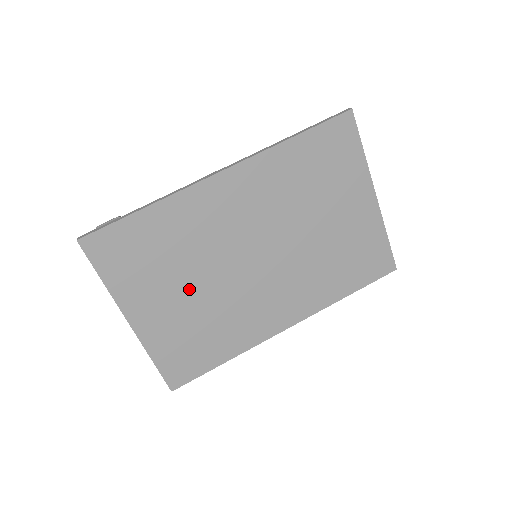
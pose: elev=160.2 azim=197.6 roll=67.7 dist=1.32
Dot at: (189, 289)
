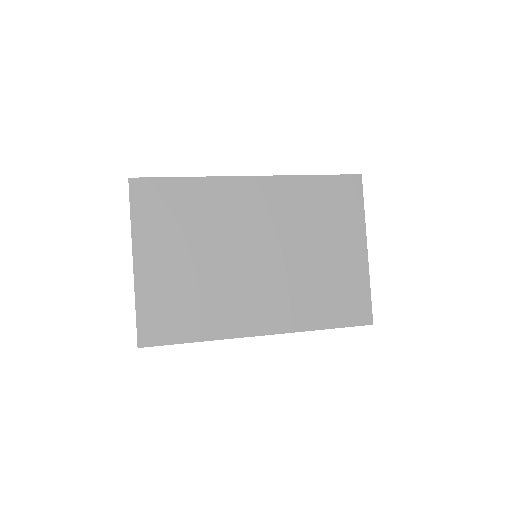
Dot at: (193, 256)
